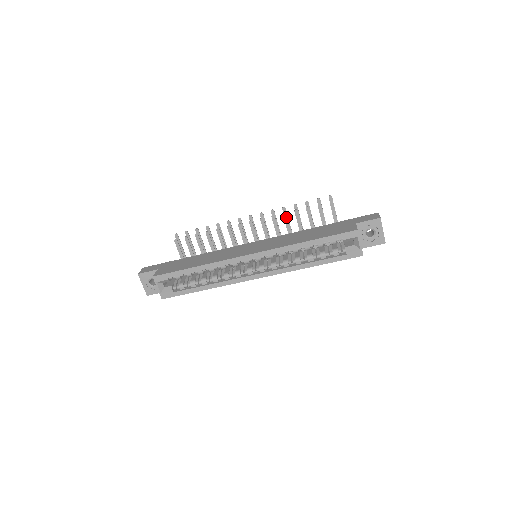
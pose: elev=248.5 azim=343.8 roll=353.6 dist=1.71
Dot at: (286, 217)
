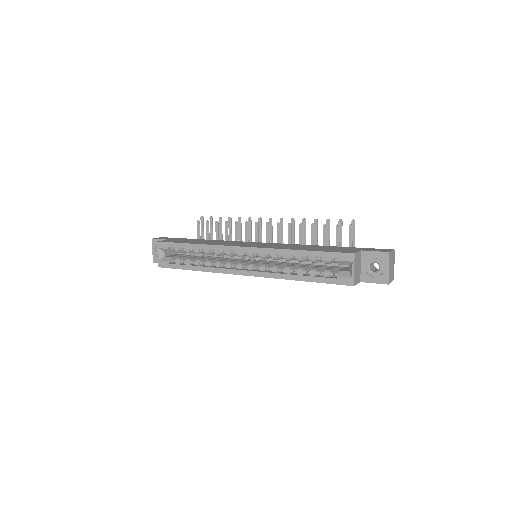
Dot at: (302, 228)
